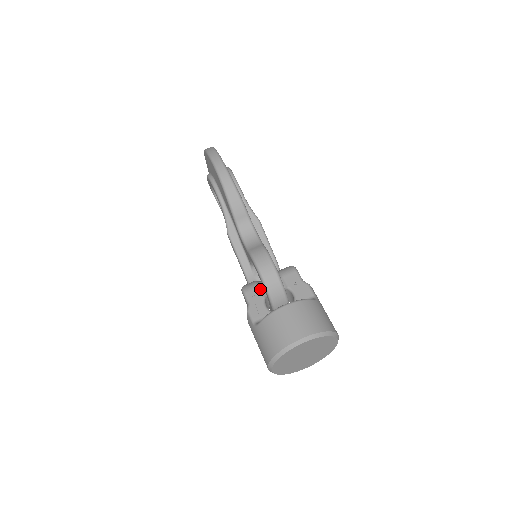
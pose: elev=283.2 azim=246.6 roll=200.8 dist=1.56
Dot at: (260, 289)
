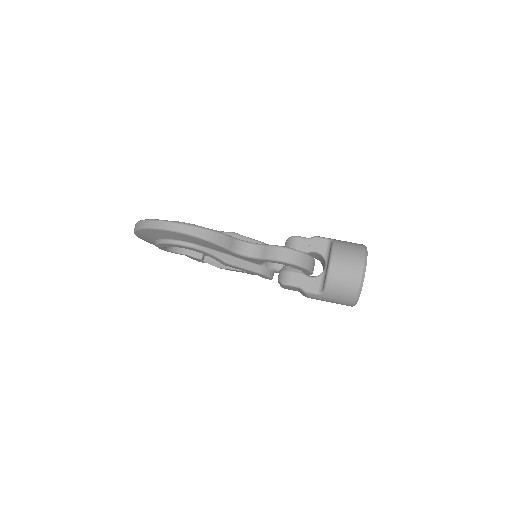
Dot at: (294, 272)
